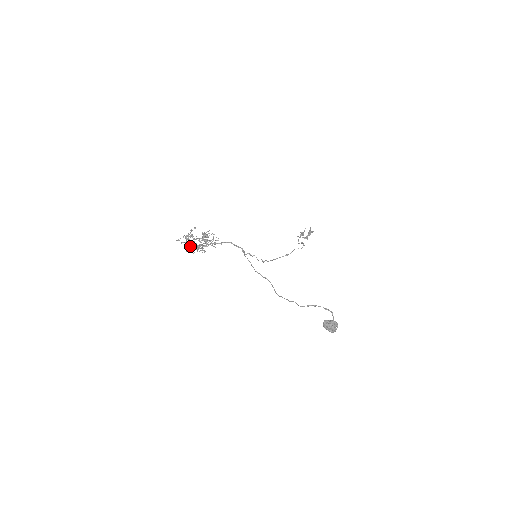
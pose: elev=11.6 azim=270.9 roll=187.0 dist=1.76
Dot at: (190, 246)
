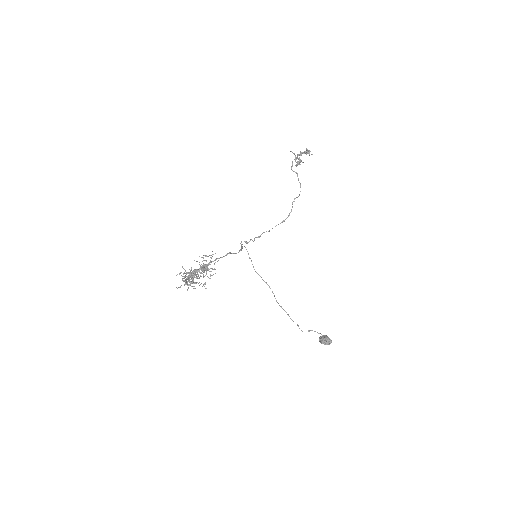
Dot at: (191, 286)
